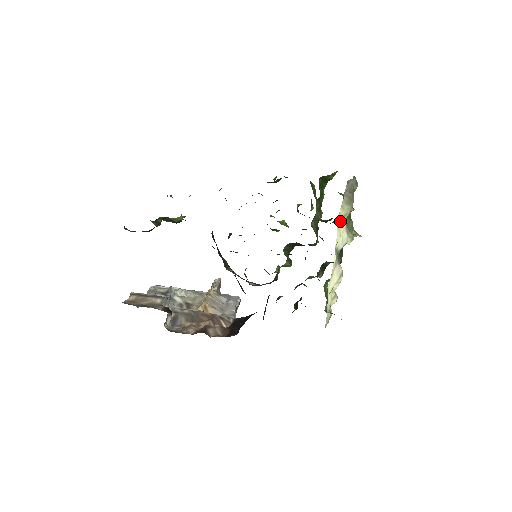
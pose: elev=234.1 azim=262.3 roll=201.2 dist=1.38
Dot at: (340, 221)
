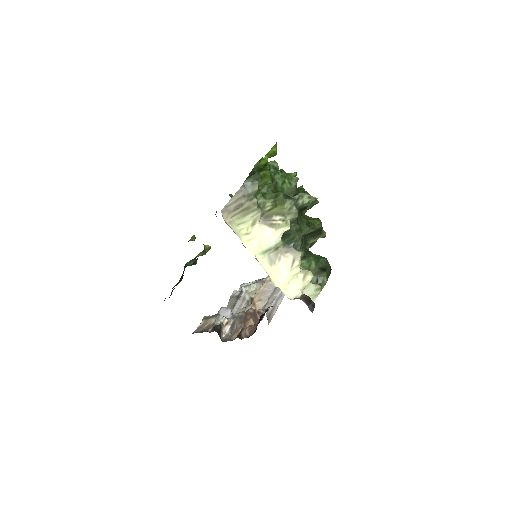
Dot at: (250, 232)
